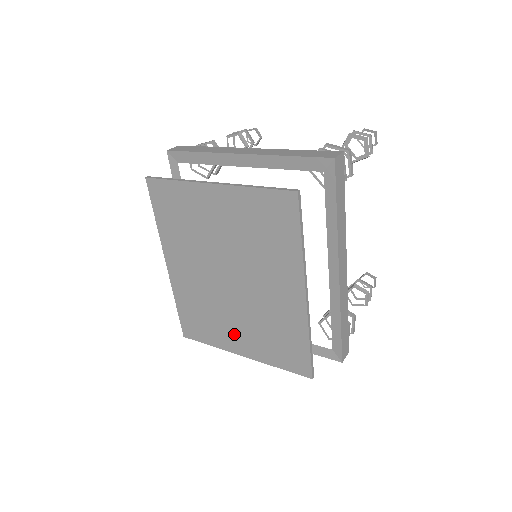
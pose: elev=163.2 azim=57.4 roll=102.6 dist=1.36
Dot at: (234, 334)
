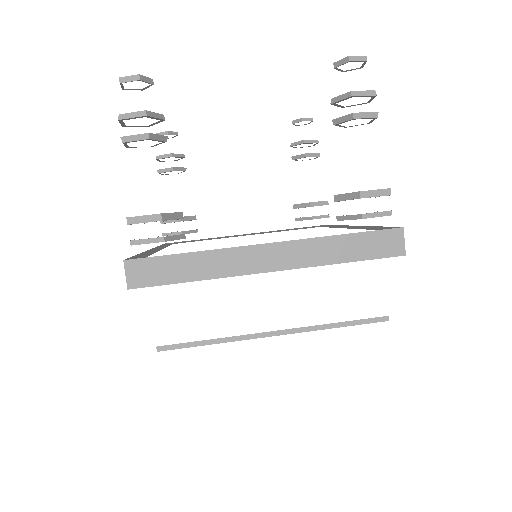
Dot at: occluded
